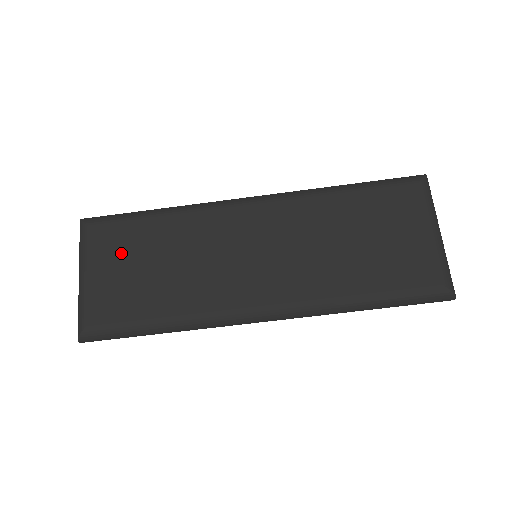
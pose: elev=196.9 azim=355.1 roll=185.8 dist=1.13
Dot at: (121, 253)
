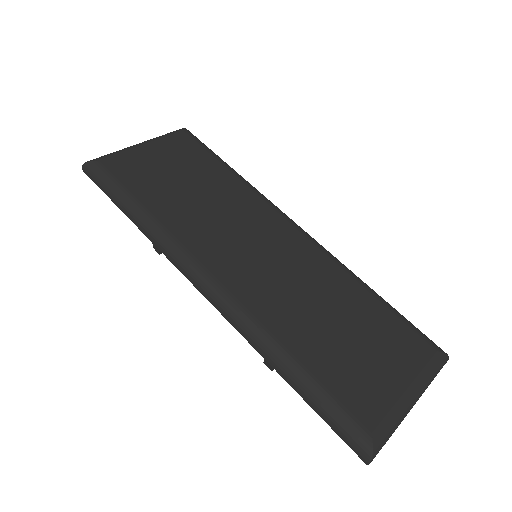
Dot at: (180, 159)
